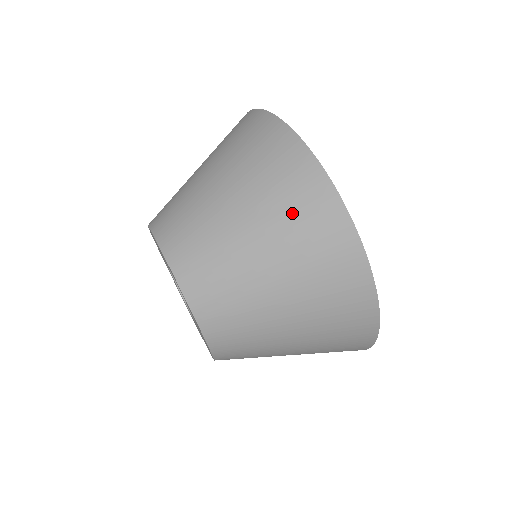
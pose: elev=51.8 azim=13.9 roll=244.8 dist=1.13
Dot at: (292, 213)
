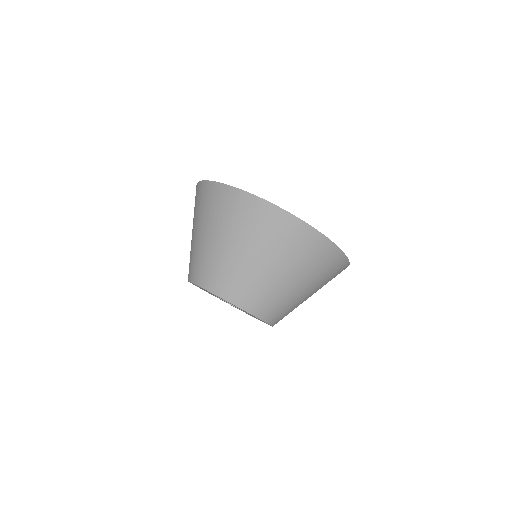
Dot at: (320, 267)
